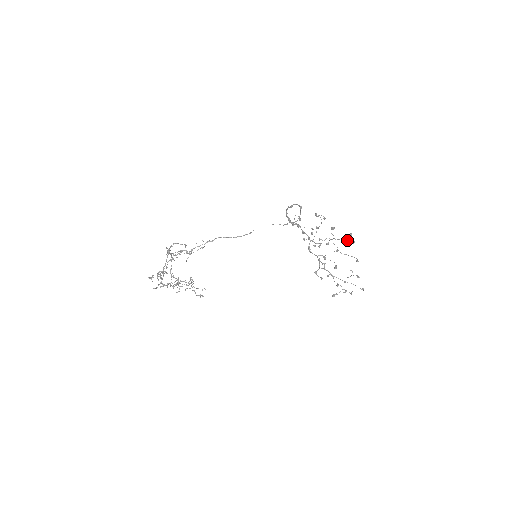
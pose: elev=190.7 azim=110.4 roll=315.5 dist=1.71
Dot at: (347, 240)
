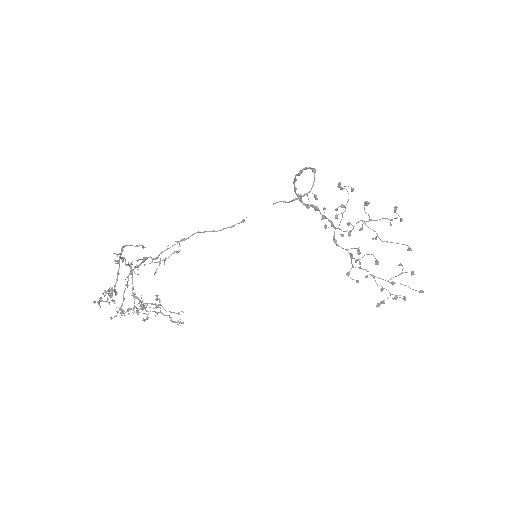
Dot at: occluded
